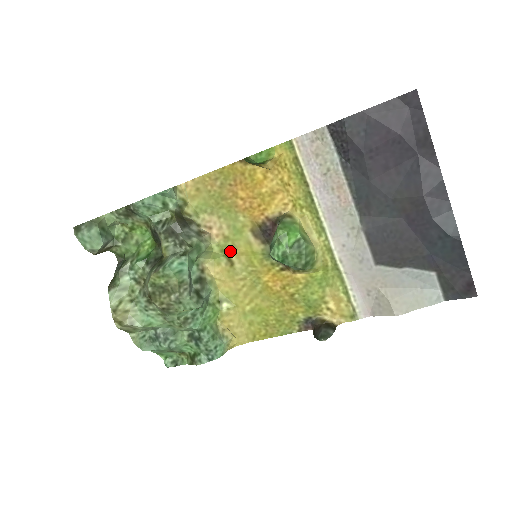
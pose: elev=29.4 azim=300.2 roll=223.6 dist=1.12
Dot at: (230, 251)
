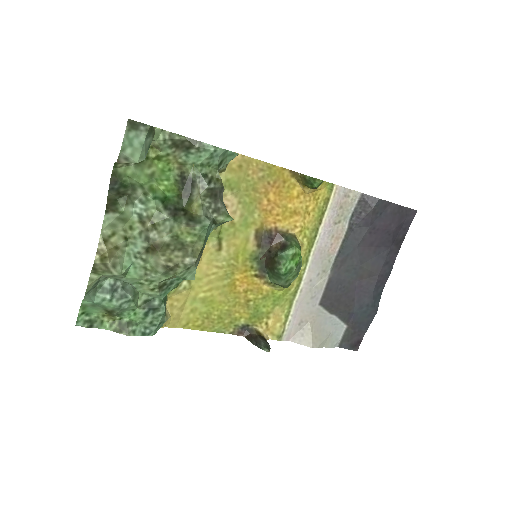
Dot at: (226, 237)
